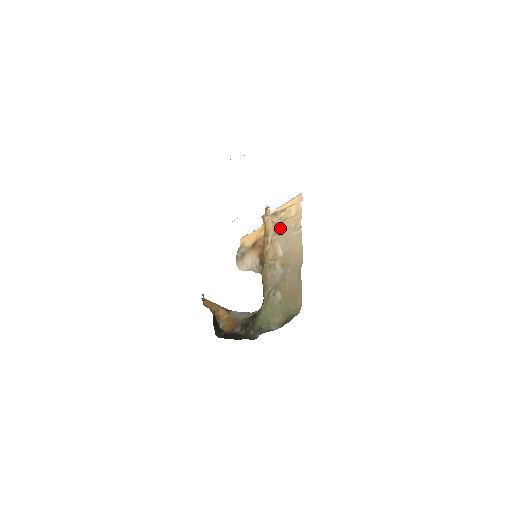
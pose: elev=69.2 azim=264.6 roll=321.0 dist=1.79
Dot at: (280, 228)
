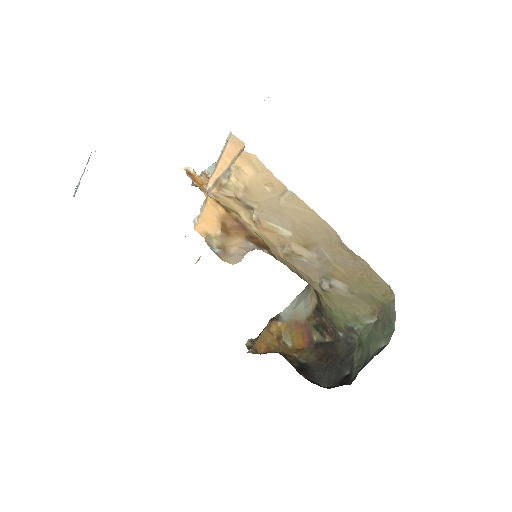
Dot at: (251, 203)
